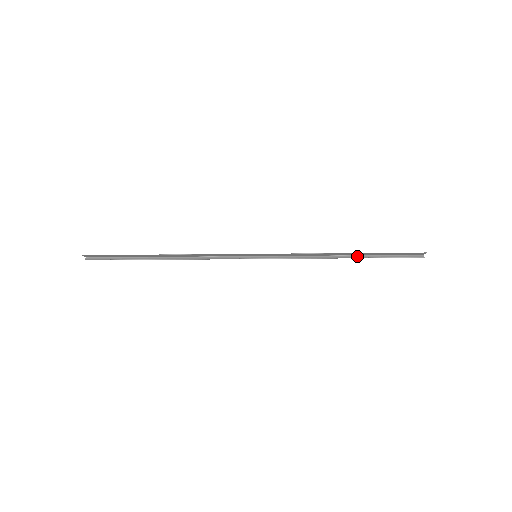
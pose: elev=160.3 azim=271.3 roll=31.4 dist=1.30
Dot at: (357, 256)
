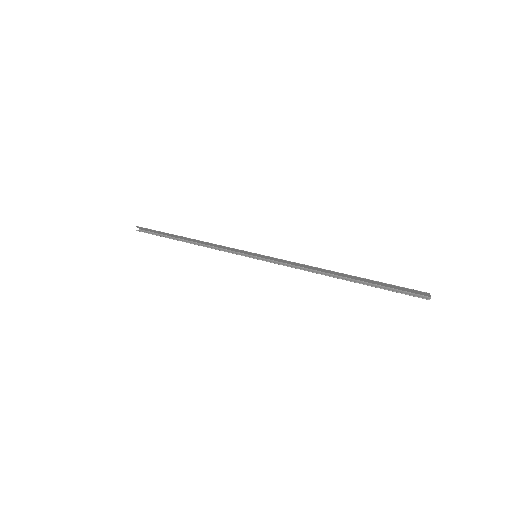
Dot at: (352, 280)
